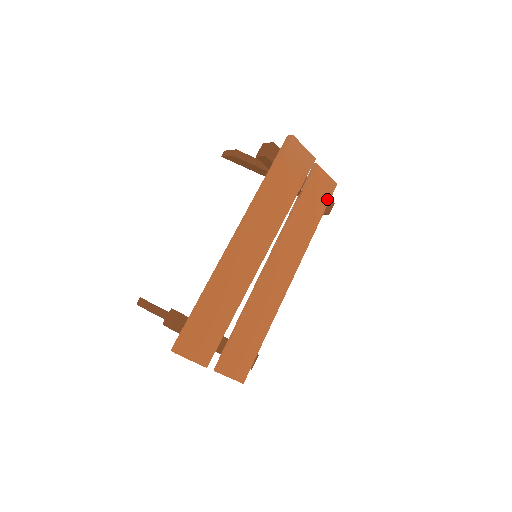
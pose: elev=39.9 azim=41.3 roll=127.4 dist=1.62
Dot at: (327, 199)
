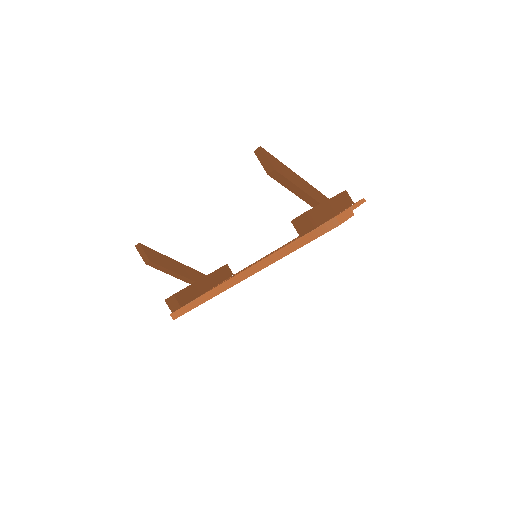
Dot at: occluded
